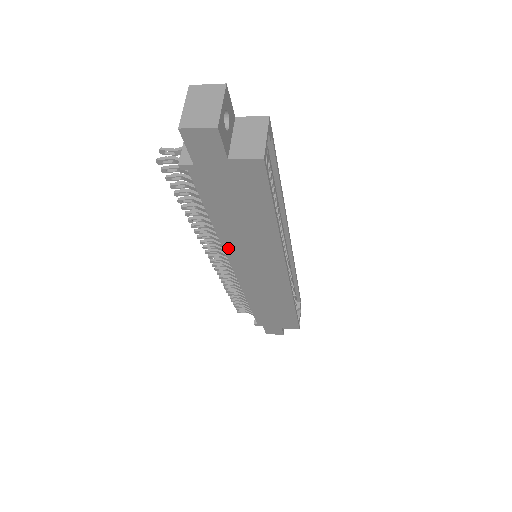
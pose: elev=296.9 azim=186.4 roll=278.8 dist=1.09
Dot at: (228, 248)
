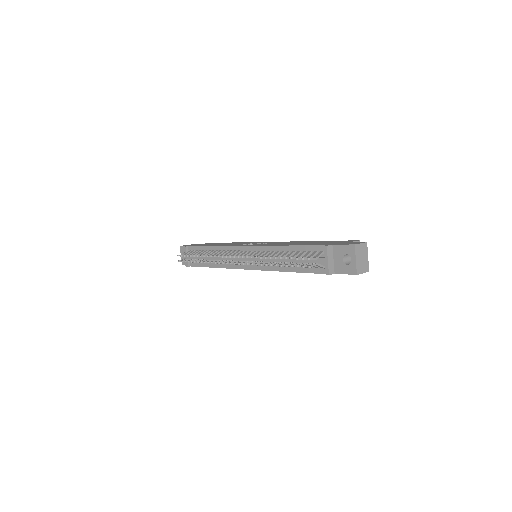
Dot at: (271, 270)
